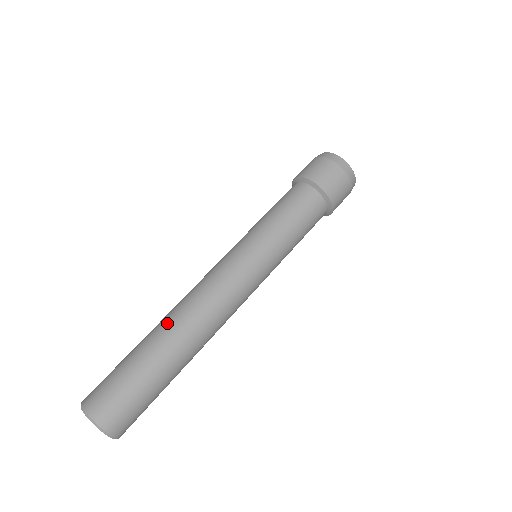
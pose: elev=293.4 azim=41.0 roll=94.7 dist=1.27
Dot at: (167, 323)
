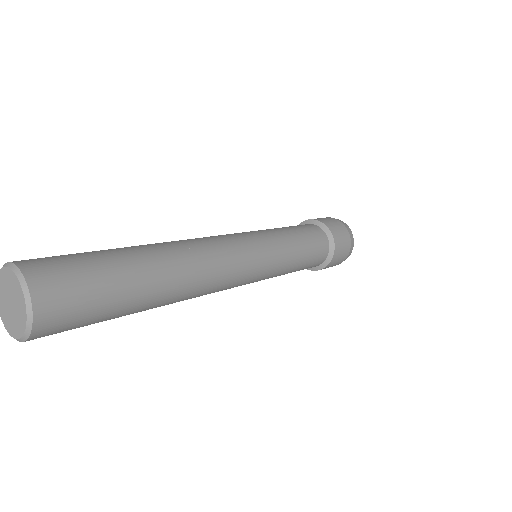
Dot at: occluded
